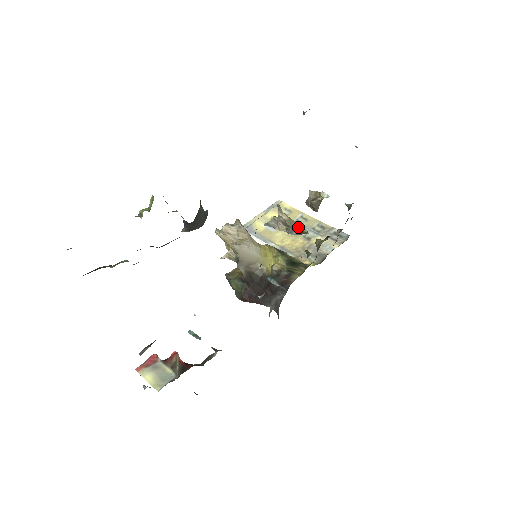
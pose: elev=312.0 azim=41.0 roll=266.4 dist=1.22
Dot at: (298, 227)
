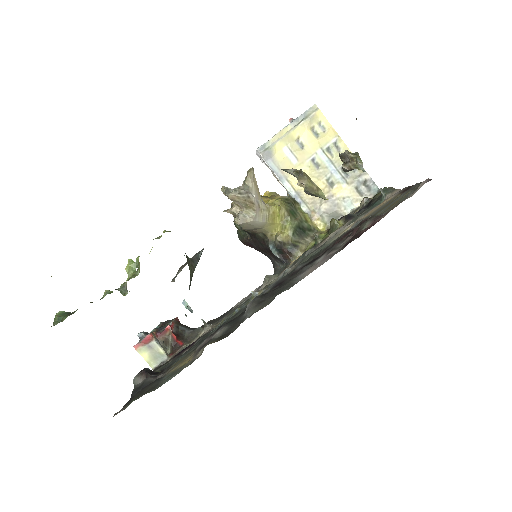
Dot at: (318, 195)
